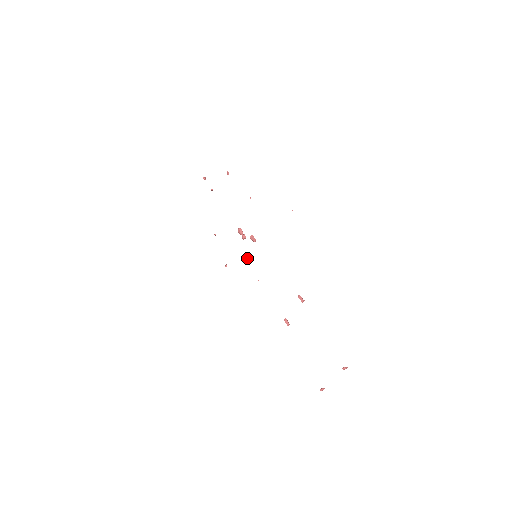
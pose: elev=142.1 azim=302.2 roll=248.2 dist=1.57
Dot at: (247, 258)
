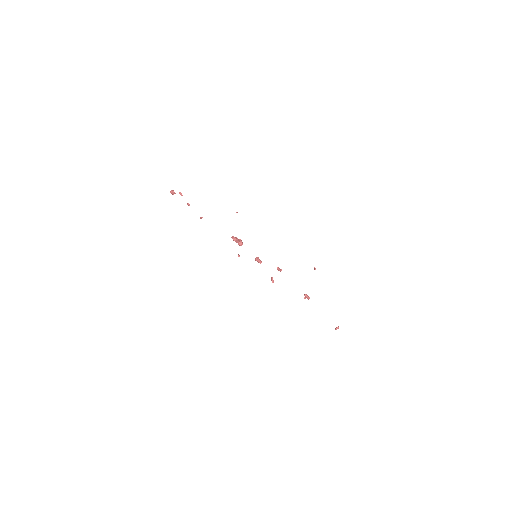
Dot at: occluded
